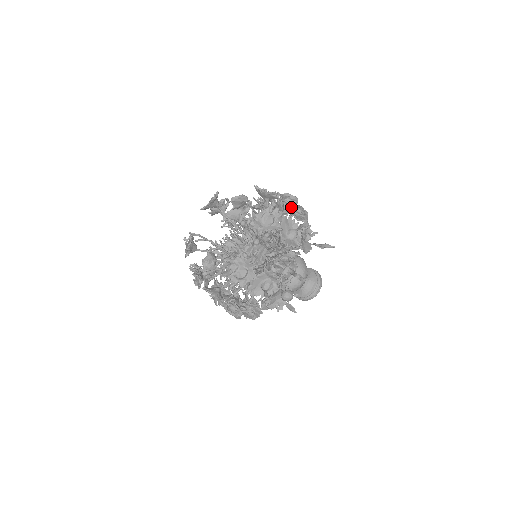
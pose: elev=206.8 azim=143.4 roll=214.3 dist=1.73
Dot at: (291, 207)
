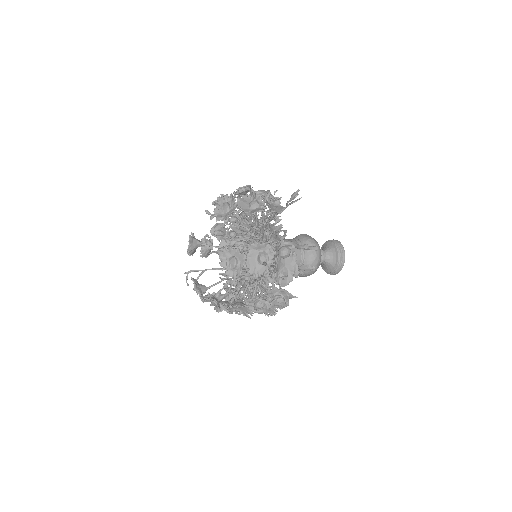
Dot at: occluded
